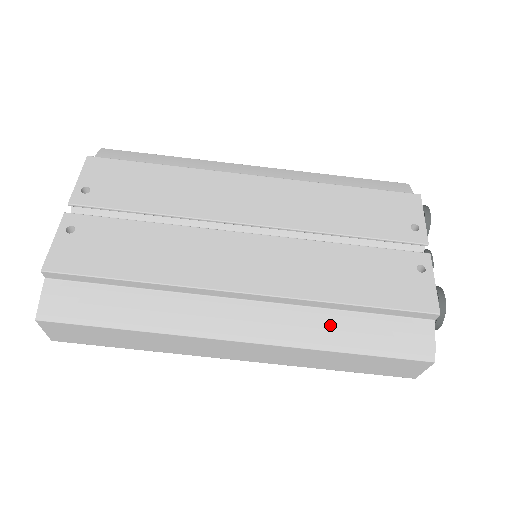
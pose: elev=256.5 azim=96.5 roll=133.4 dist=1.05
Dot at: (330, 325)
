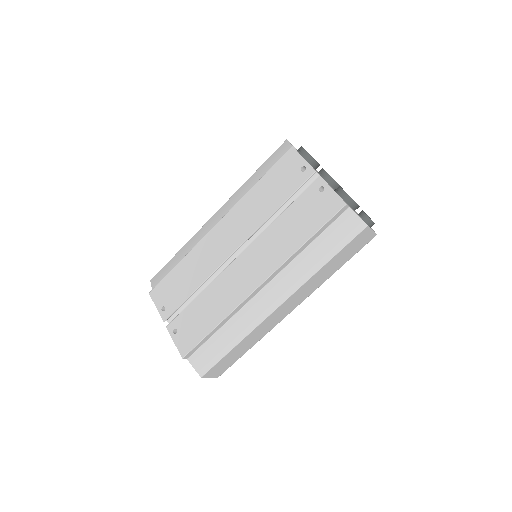
Dot at: (308, 259)
